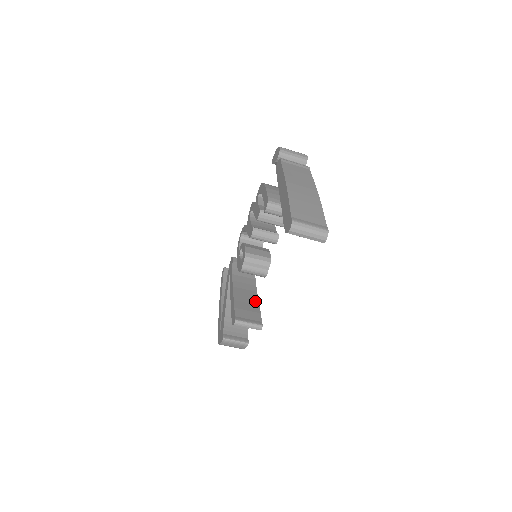
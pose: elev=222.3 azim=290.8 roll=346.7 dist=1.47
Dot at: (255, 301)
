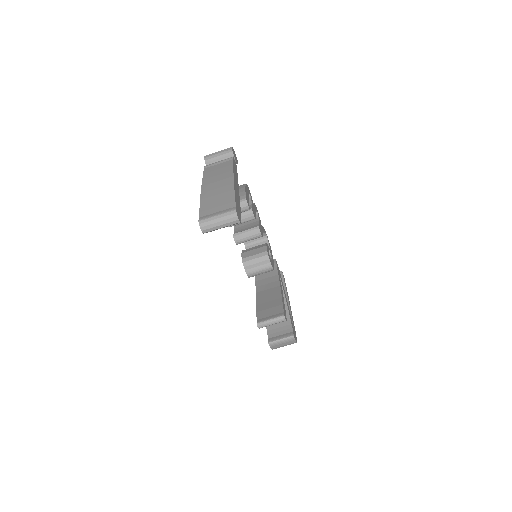
Dot at: (277, 295)
